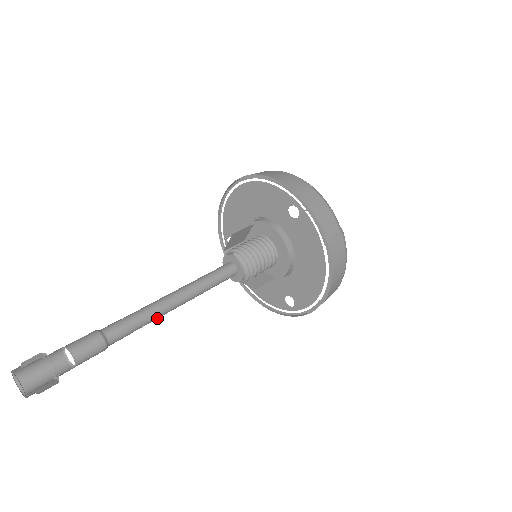
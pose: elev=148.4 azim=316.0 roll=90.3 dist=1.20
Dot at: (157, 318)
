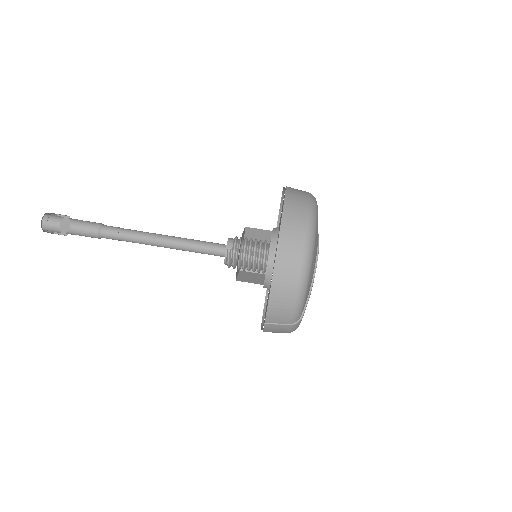
Dot at: (144, 243)
